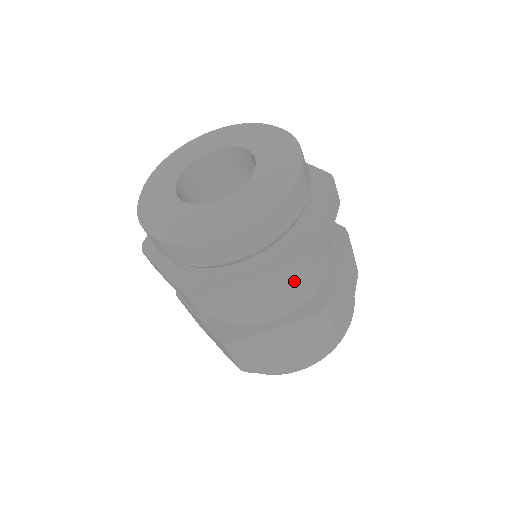
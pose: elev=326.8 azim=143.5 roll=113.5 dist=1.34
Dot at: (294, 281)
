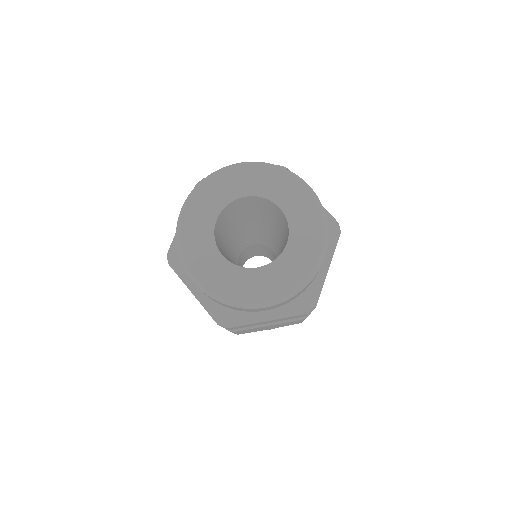
Dot at: (299, 316)
